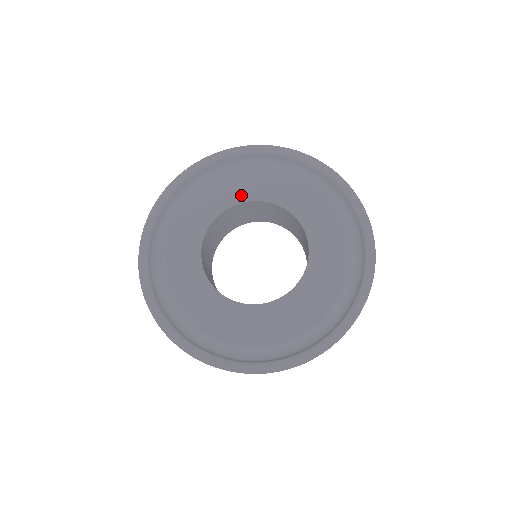
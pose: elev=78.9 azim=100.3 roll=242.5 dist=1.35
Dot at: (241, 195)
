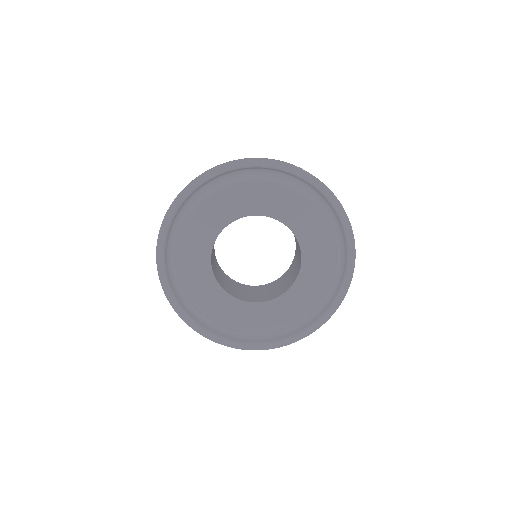
Dot at: (213, 230)
